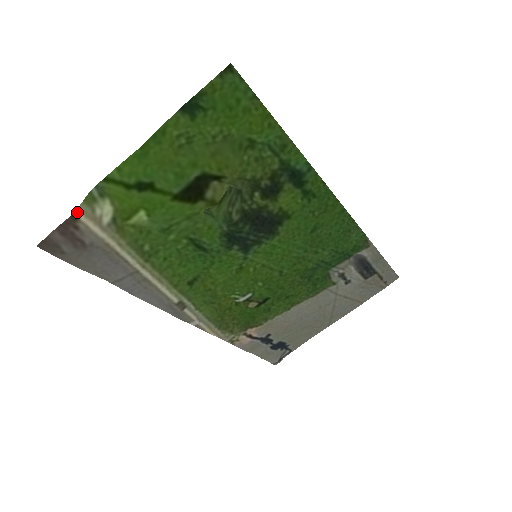
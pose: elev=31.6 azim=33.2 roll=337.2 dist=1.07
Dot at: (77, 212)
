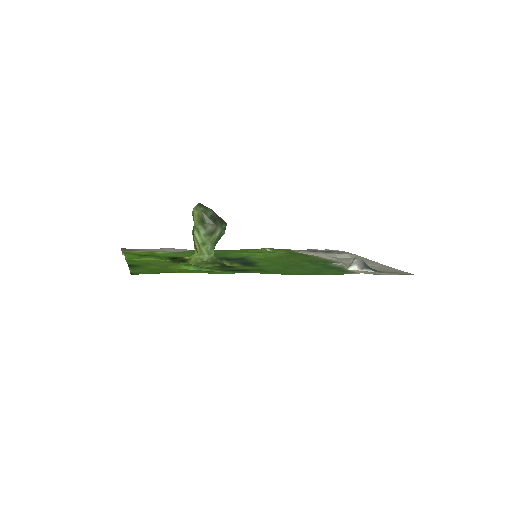
Dot at: (123, 254)
